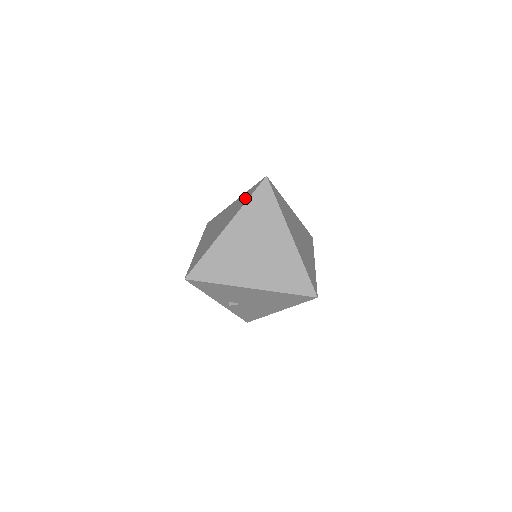
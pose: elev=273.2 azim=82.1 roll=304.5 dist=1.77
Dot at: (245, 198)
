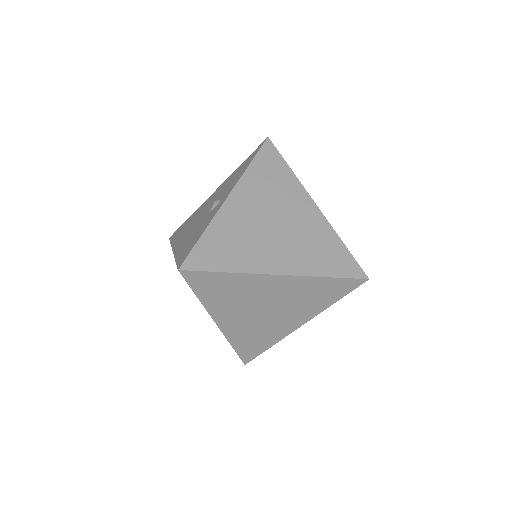
Dot at: occluded
